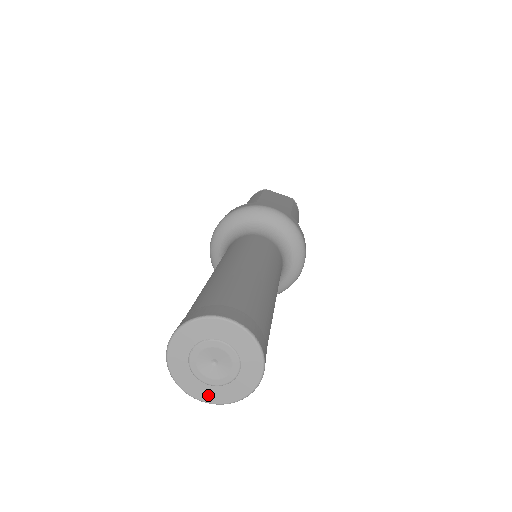
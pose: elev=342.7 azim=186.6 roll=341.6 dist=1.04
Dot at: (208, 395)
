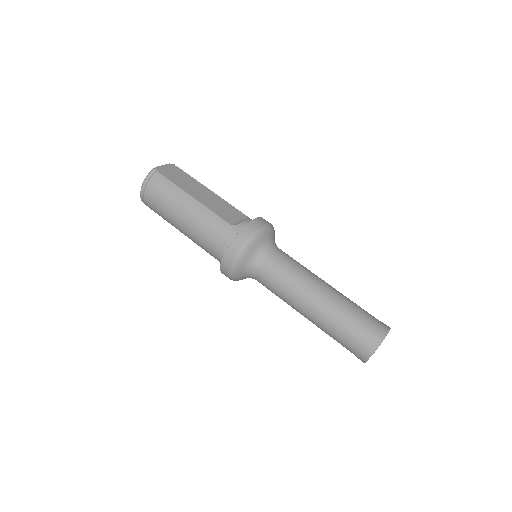
Dot at: occluded
